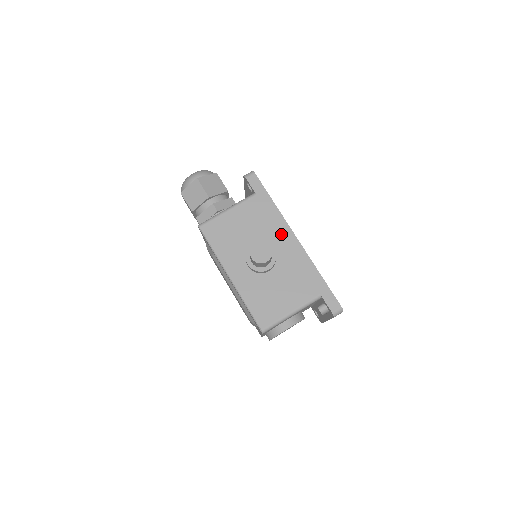
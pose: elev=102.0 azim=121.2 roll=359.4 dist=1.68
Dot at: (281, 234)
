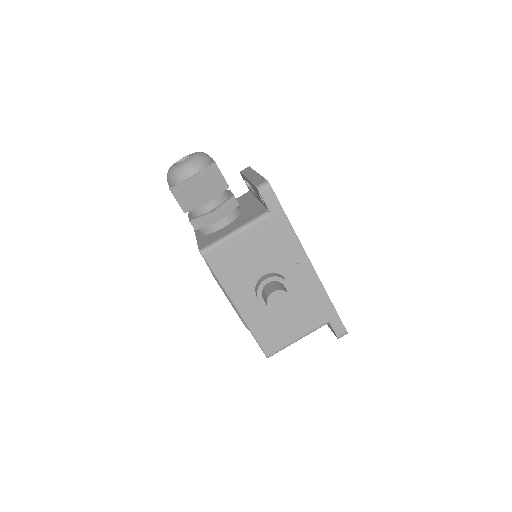
Dot at: (296, 261)
